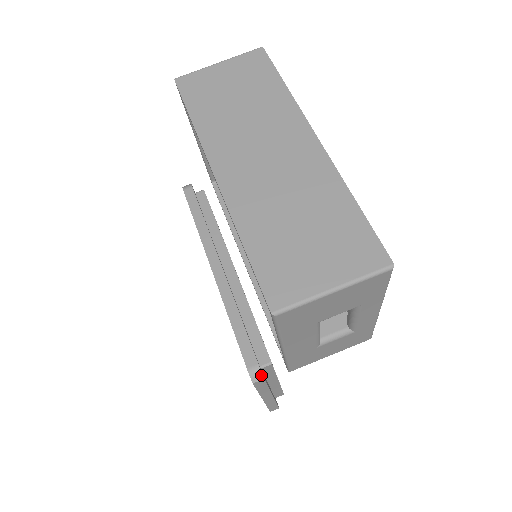
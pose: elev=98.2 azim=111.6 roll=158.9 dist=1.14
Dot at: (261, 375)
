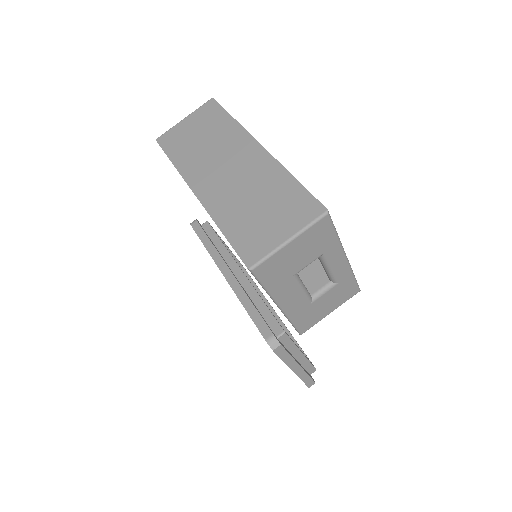
Dot at: (277, 342)
